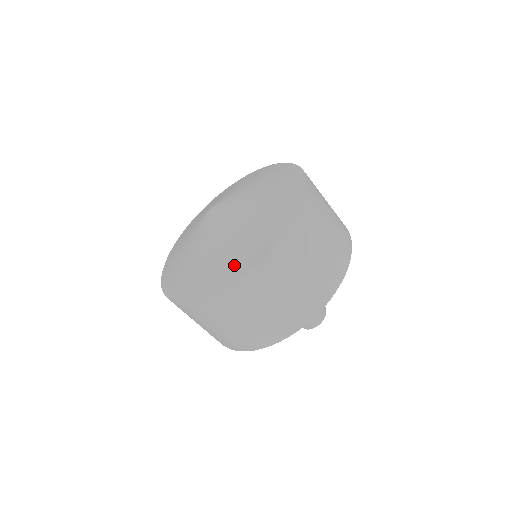
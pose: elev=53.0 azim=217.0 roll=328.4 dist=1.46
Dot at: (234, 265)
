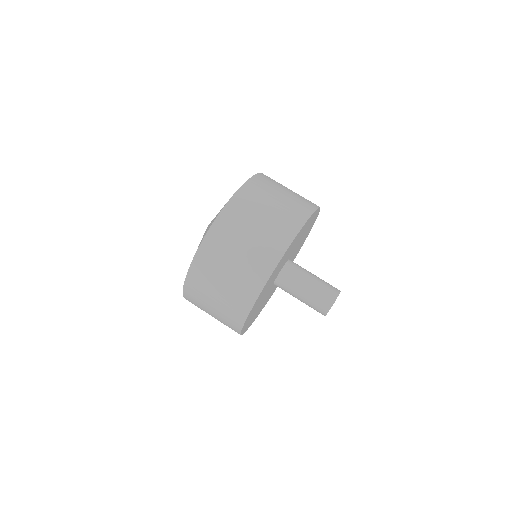
Dot at: occluded
